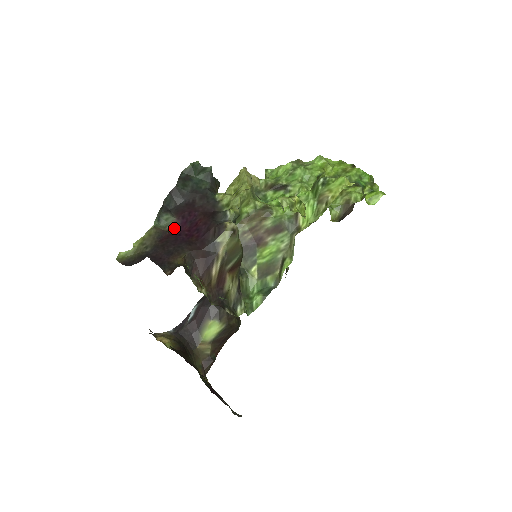
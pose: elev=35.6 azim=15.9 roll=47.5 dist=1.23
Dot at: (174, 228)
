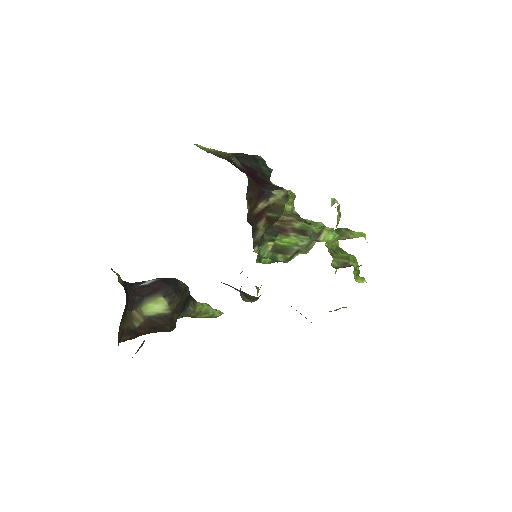
Dot at: (240, 168)
